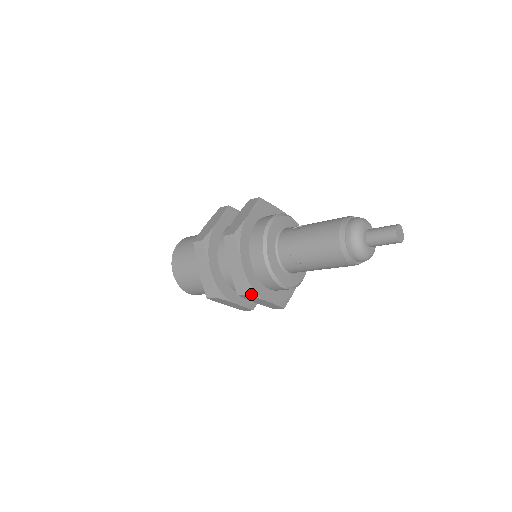
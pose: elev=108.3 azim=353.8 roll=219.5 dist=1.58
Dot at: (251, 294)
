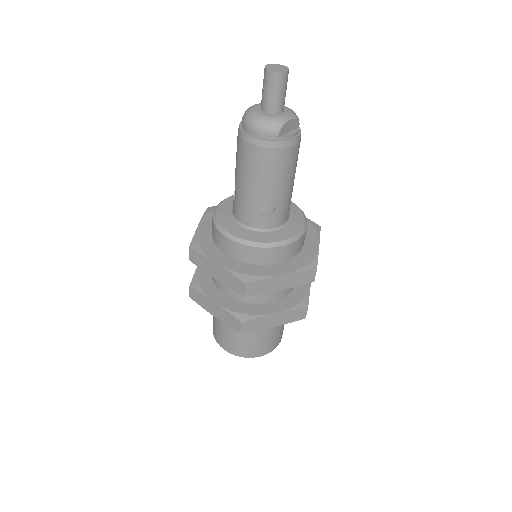
Dot at: (194, 249)
